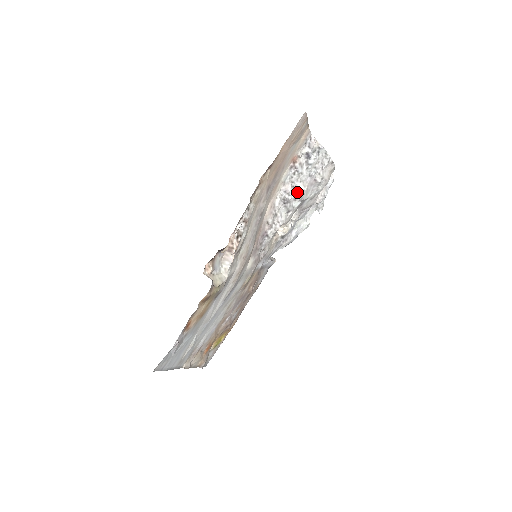
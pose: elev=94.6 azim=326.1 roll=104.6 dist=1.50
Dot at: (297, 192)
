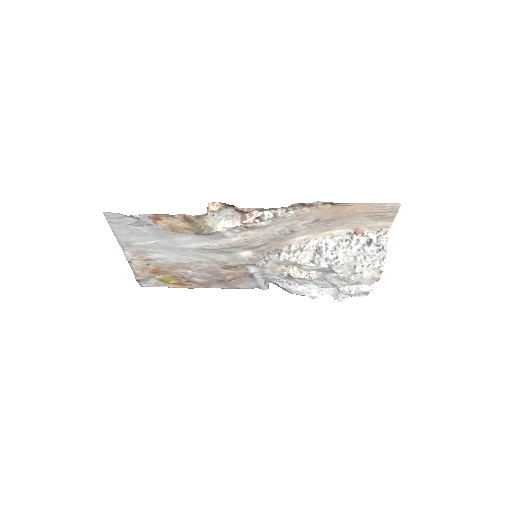
Dot at: (334, 256)
